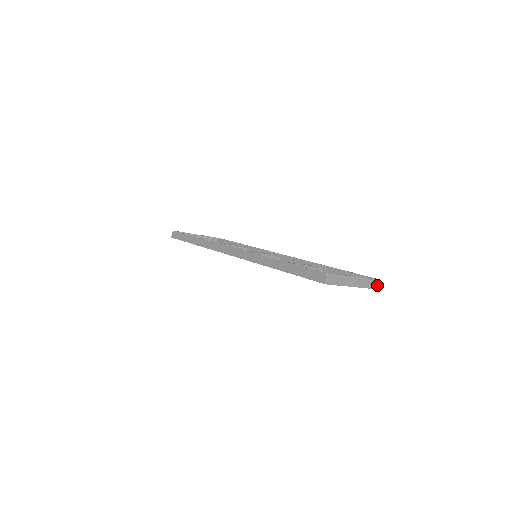
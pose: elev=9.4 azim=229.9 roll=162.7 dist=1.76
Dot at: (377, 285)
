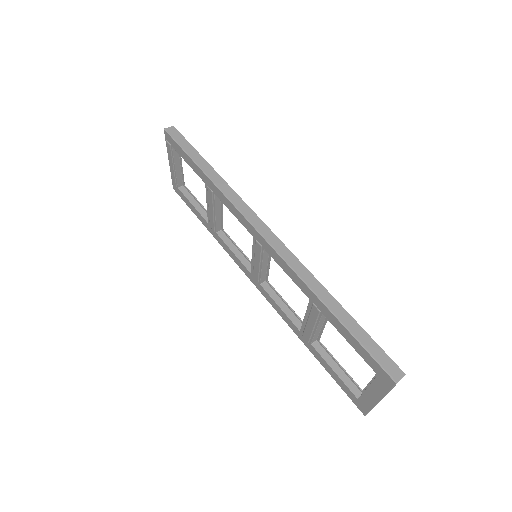
Dot at: occluded
